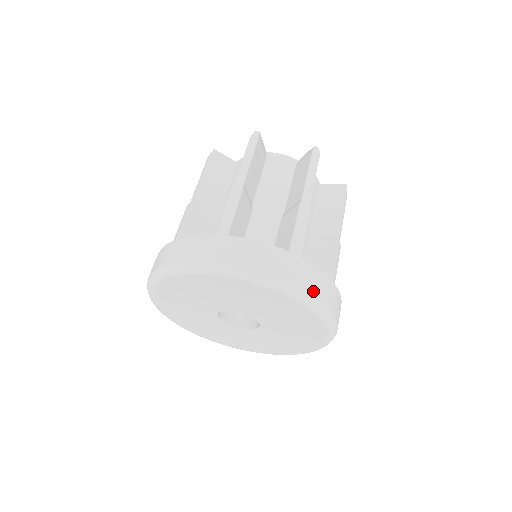
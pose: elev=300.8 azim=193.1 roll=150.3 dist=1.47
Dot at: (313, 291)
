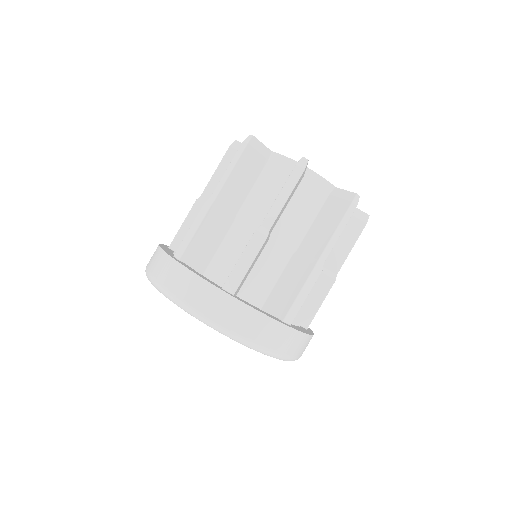
Dot at: occluded
